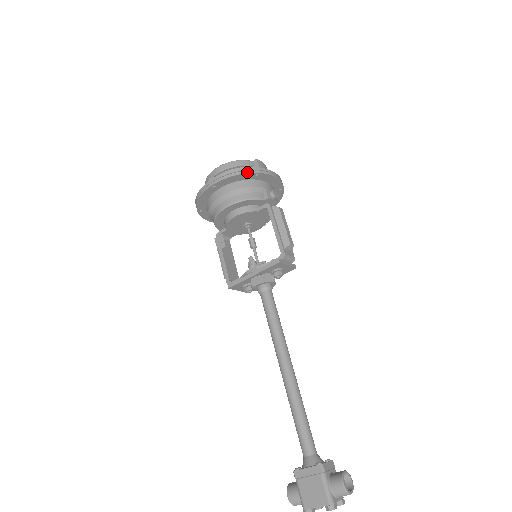
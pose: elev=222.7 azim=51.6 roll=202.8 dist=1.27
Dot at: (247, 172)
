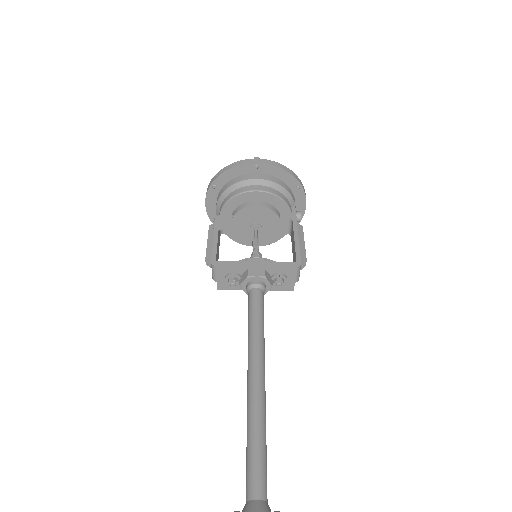
Dot at: (295, 176)
